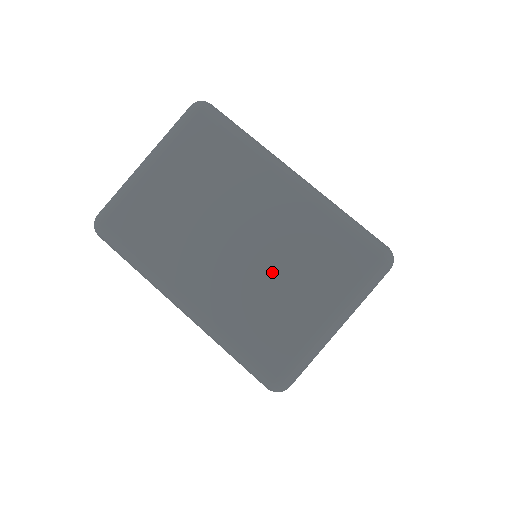
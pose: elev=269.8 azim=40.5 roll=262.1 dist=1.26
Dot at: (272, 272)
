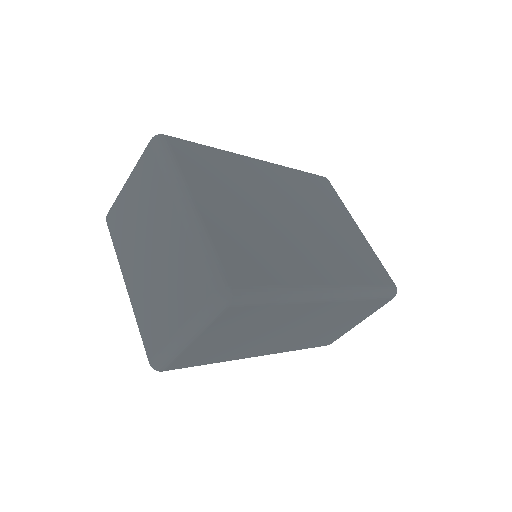
Dot at: (161, 281)
